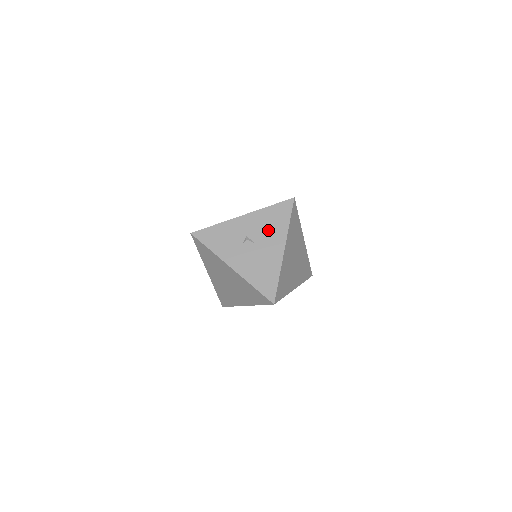
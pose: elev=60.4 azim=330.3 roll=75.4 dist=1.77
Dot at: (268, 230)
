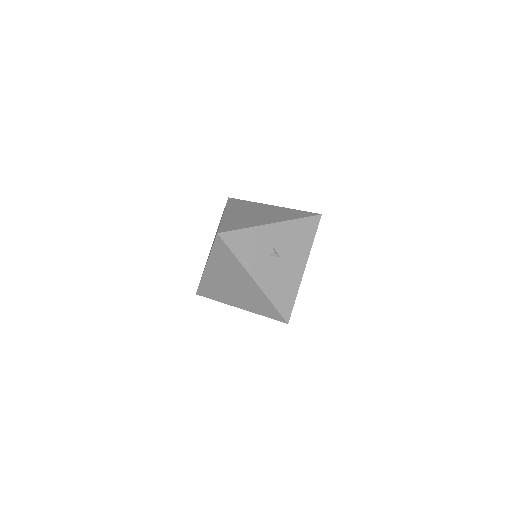
Dot at: (294, 245)
